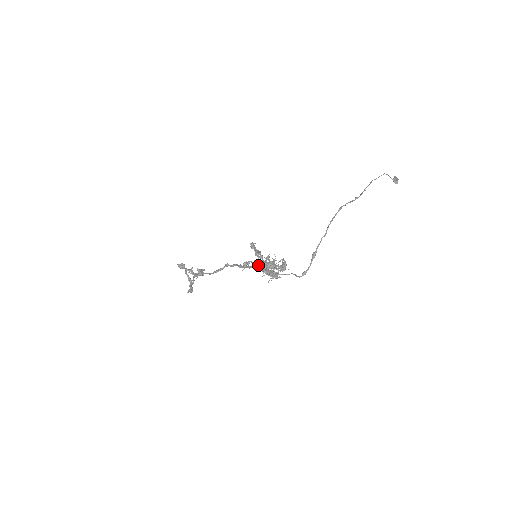
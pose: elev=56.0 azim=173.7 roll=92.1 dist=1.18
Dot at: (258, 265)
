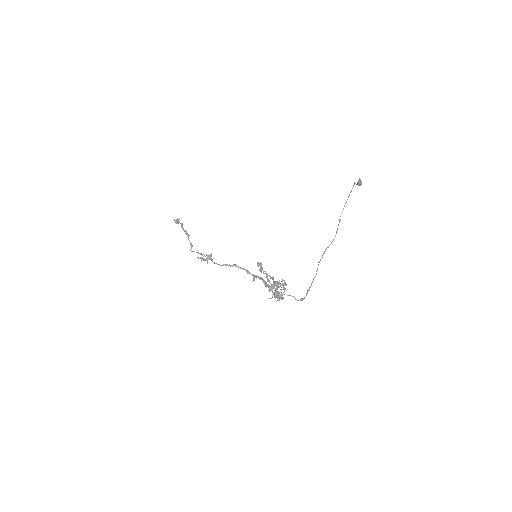
Dot at: (266, 284)
